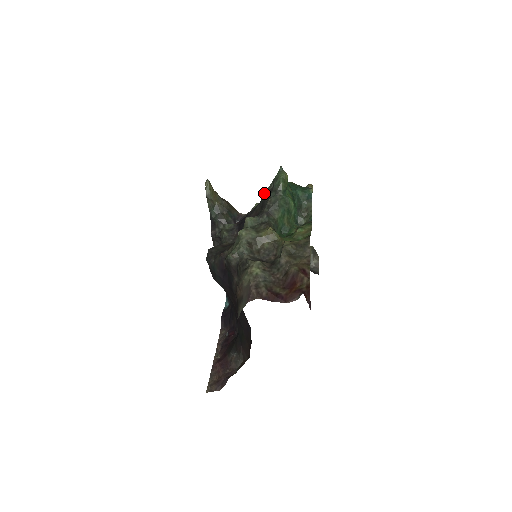
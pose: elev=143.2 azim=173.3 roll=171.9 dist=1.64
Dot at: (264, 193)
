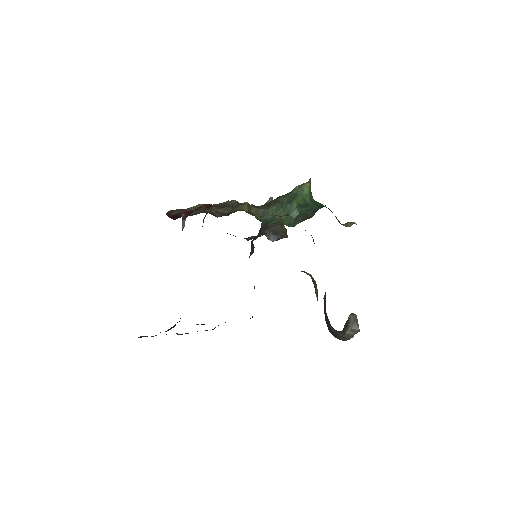
Dot at: occluded
